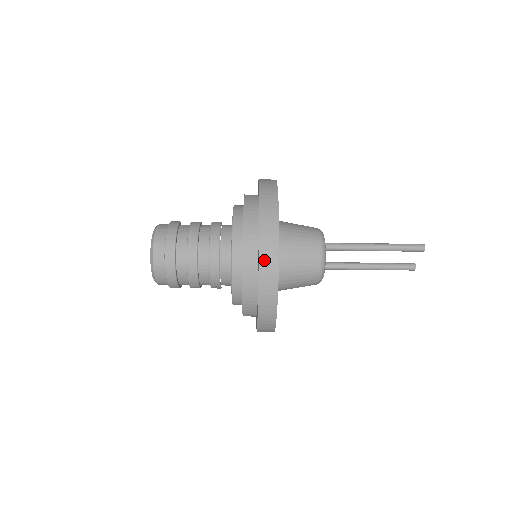
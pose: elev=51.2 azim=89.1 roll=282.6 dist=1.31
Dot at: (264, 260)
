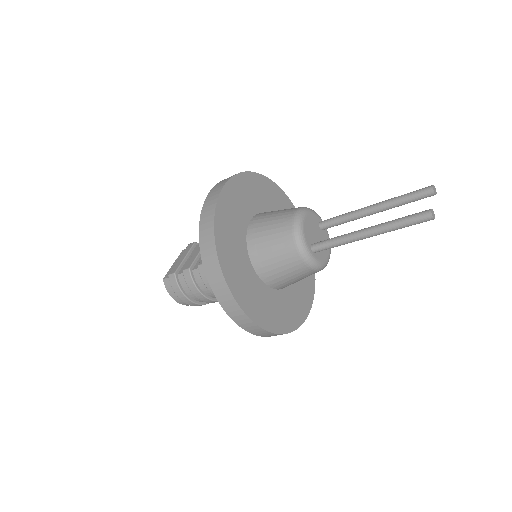
Dot at: occluded
